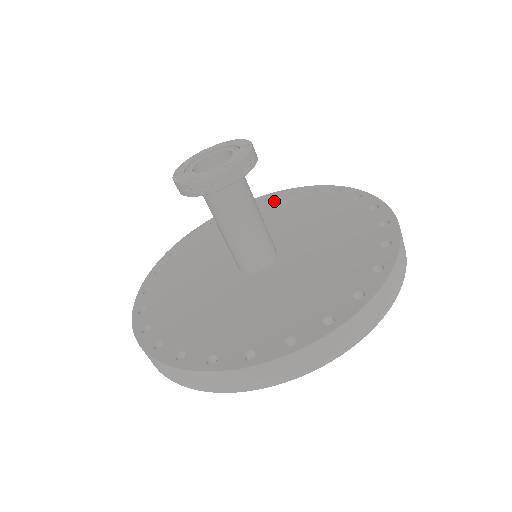
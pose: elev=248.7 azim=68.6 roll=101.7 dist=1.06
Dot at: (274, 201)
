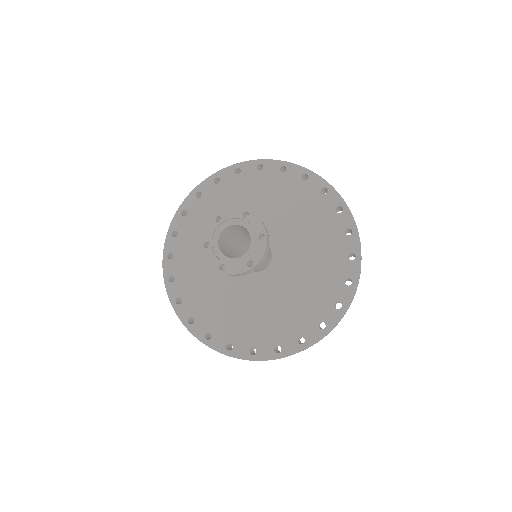
Dot at: (271, 176)
